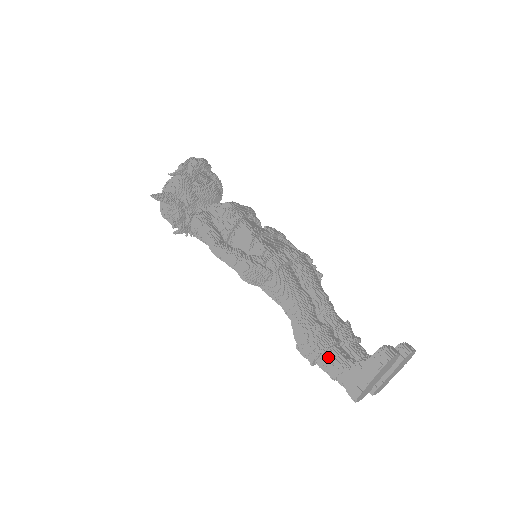
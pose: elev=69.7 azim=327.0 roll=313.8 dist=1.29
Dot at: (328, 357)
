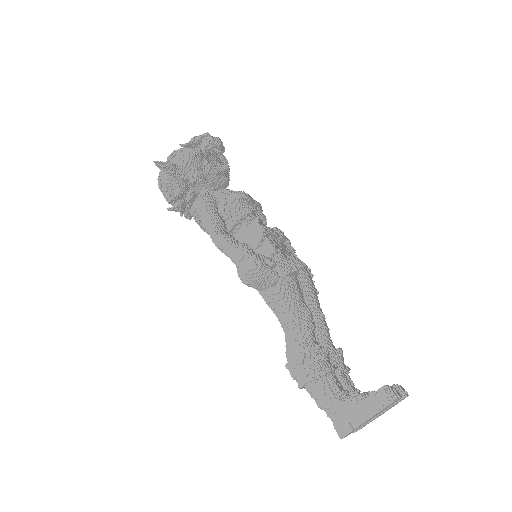
Dot at: (322, 384)
